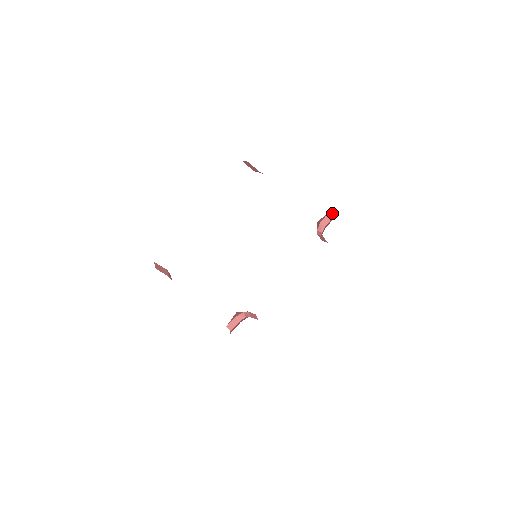
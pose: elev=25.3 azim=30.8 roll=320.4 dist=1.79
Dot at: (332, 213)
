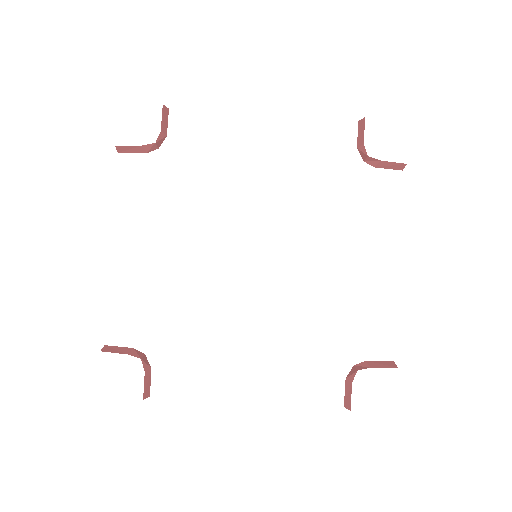
Dot at: (361, 120)
